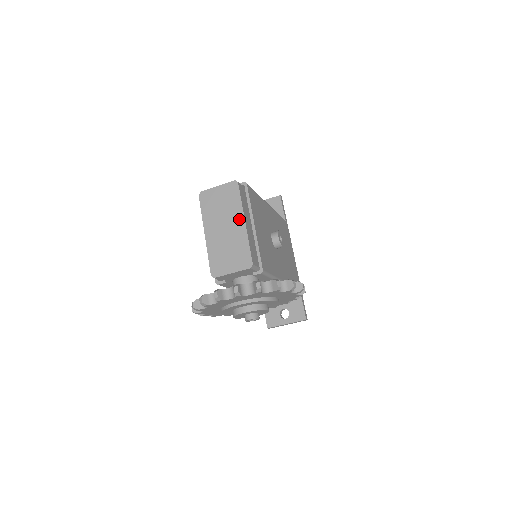
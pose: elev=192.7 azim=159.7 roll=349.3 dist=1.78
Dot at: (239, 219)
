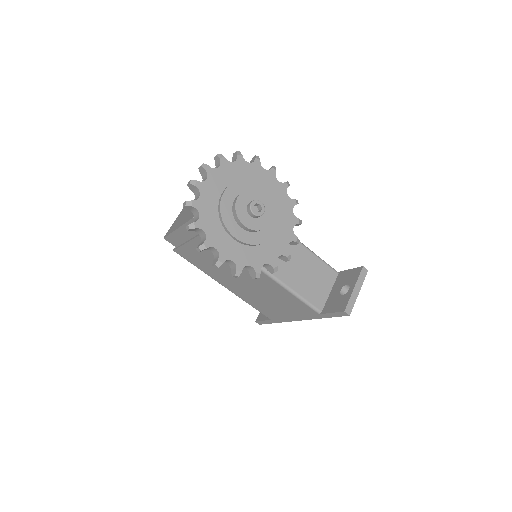
Dot at: occluded
